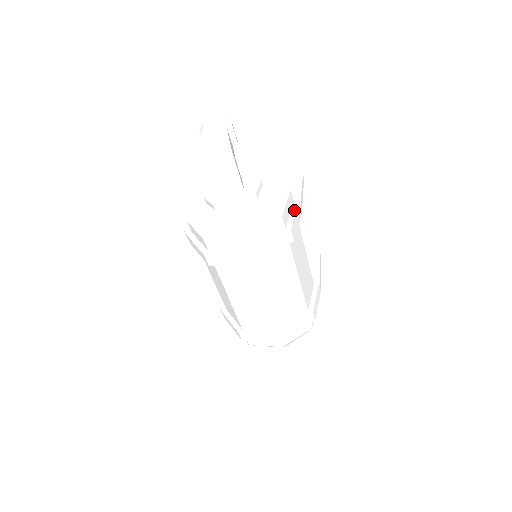
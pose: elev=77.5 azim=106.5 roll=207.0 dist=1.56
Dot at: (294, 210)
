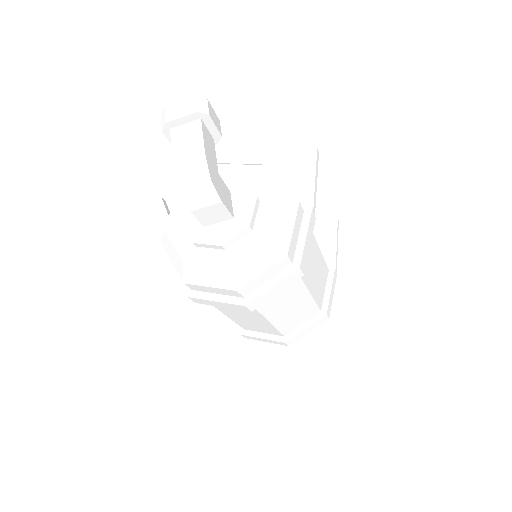
Dot at: (304, 229)
